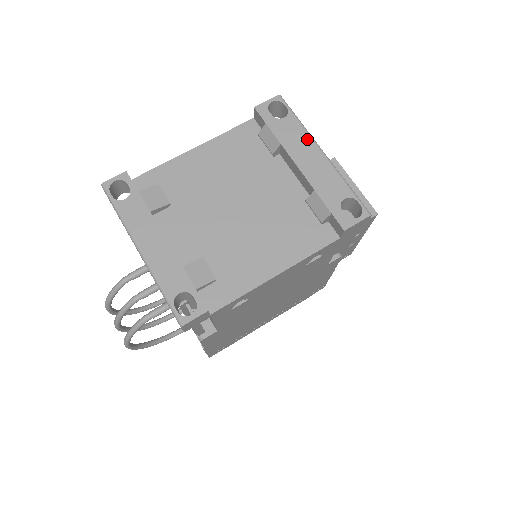
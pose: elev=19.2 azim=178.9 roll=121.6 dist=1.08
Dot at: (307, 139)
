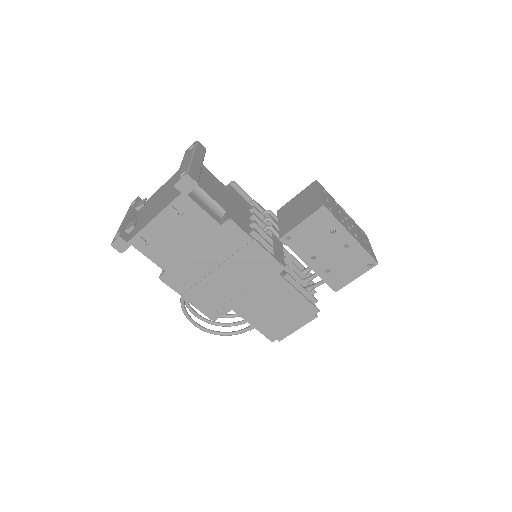
Dot at: (191, 154)
